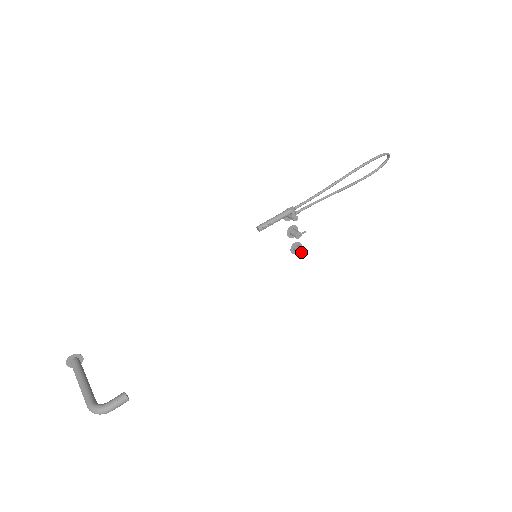
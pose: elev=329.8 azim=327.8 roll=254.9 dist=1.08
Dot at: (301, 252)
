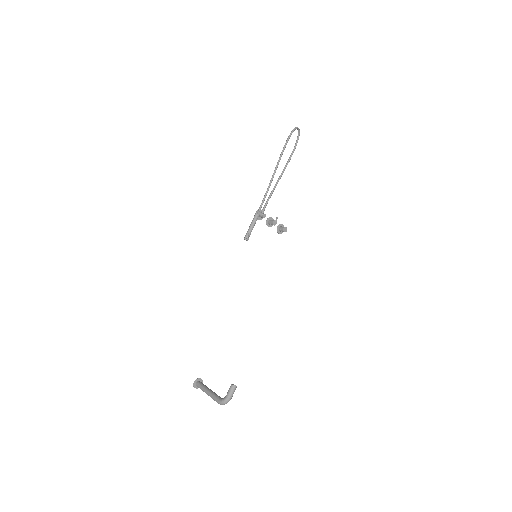
Dot at: (285, 230)
